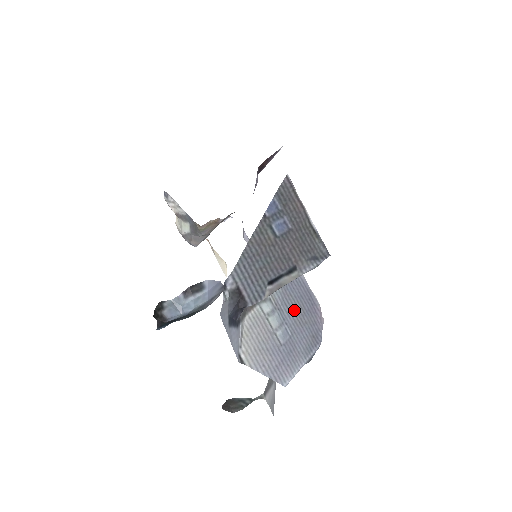
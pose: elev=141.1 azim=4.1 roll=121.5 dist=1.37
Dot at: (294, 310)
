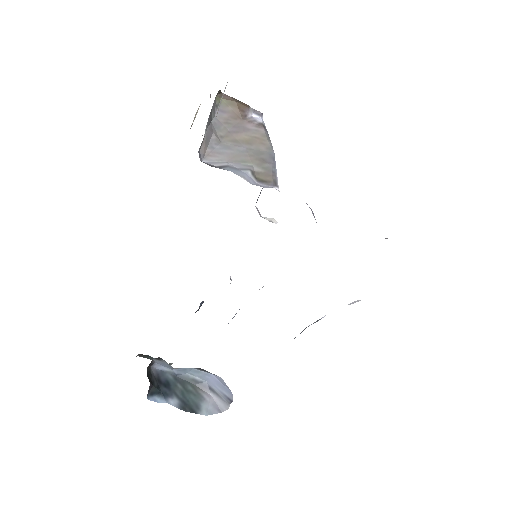
Dot at: occluded
